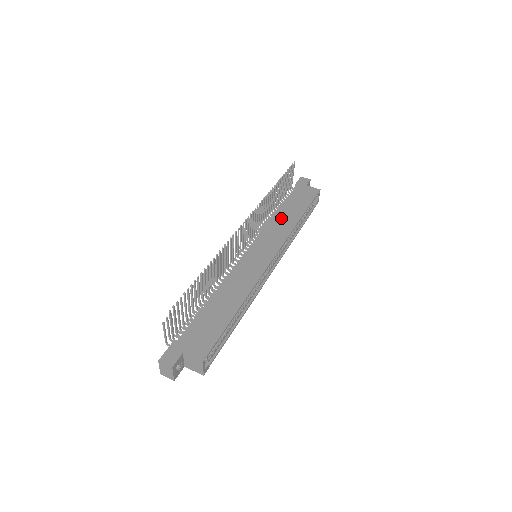
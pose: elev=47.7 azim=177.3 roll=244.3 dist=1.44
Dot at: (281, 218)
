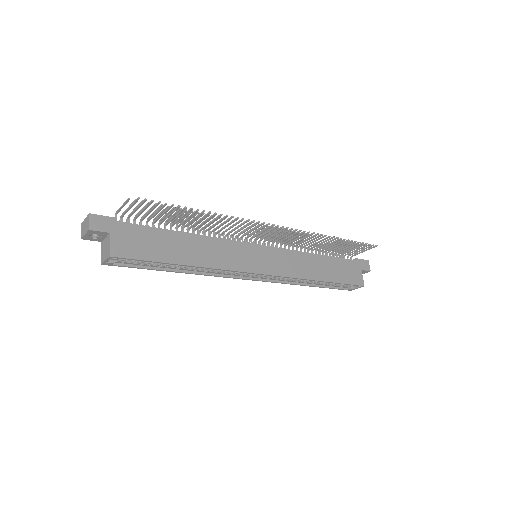
Dot at: (311, 261)
